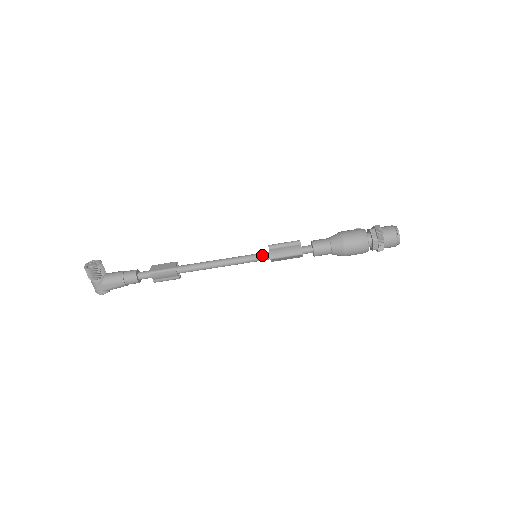
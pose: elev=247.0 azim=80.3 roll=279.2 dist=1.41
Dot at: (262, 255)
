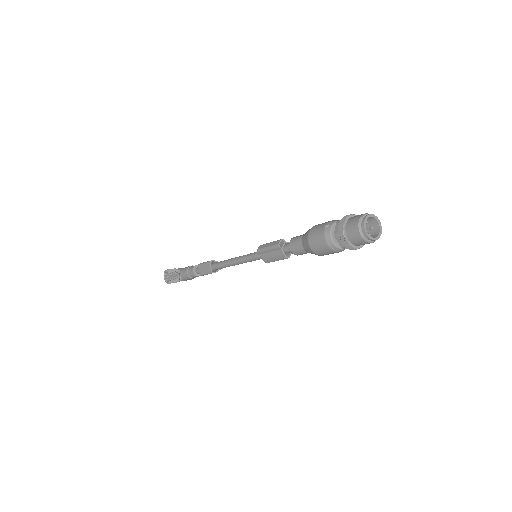
Dot at: (259, 258)
